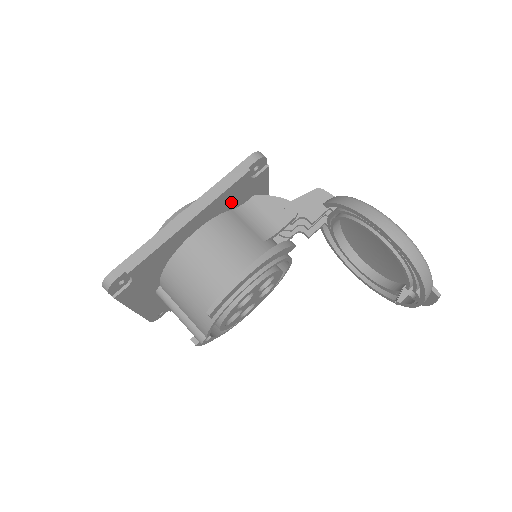
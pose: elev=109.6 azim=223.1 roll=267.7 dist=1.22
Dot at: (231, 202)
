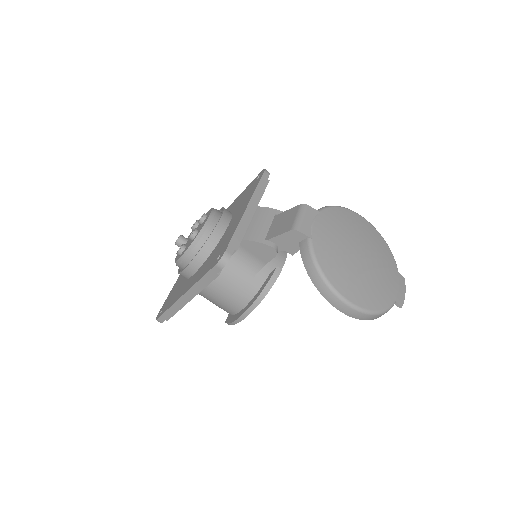
Dot at: occluded
